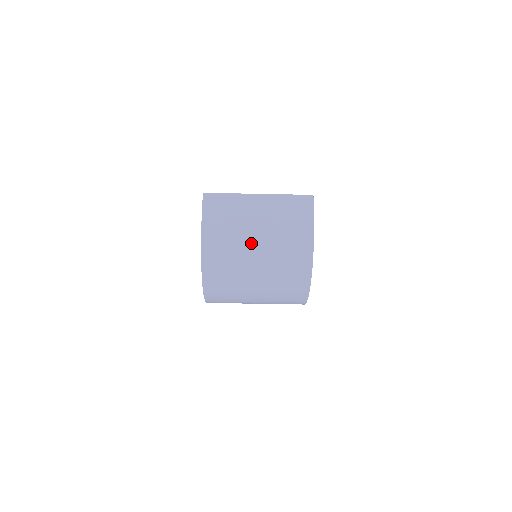
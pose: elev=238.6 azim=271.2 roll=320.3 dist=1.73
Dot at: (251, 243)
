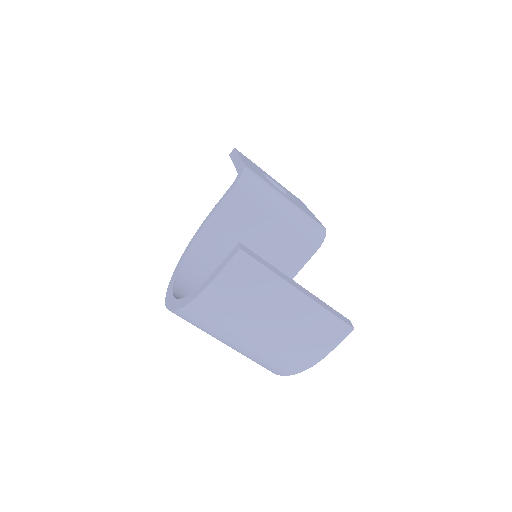
Dot at: (249, 331)
